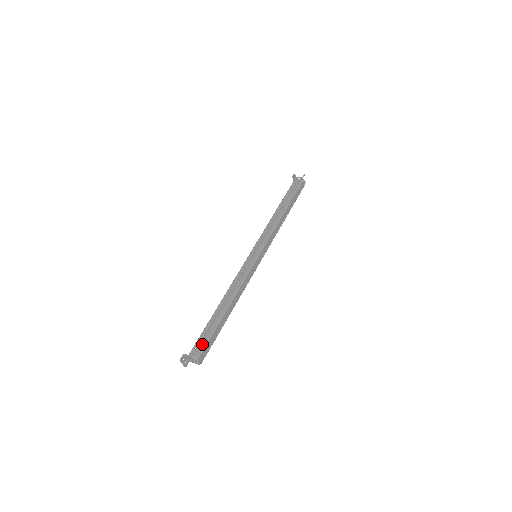
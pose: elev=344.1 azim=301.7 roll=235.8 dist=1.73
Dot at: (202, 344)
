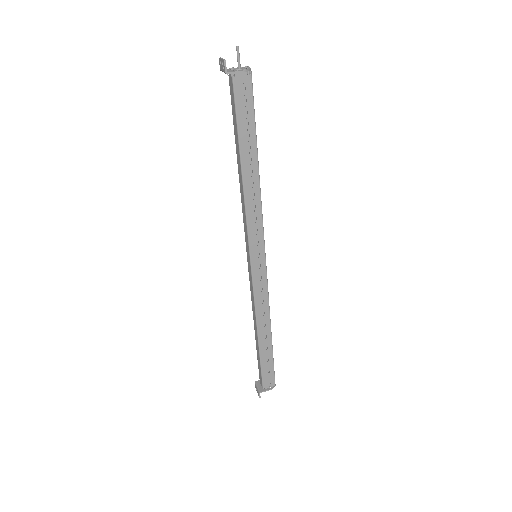
Dot at: (270, 376)
